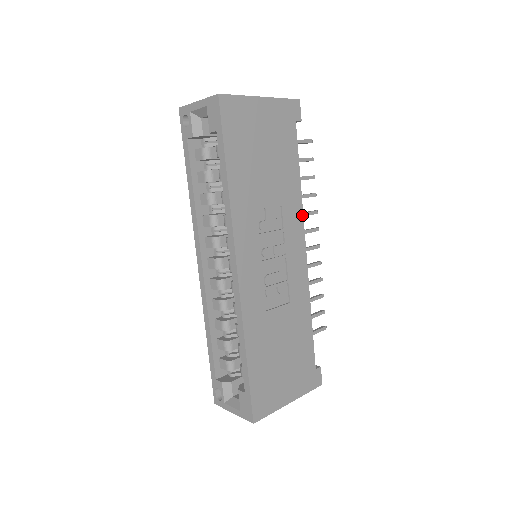
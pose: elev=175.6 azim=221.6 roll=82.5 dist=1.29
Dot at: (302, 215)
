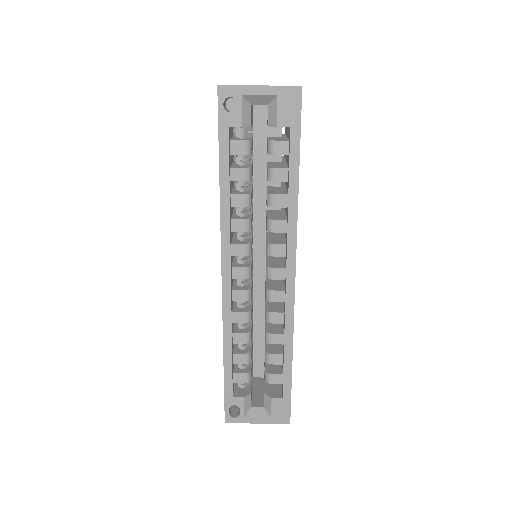
Dot at: occluded
